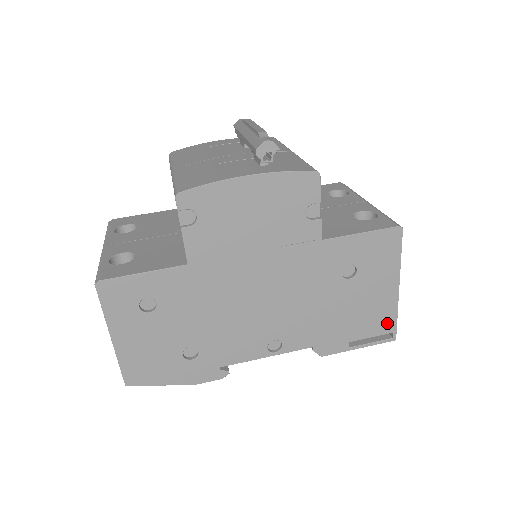
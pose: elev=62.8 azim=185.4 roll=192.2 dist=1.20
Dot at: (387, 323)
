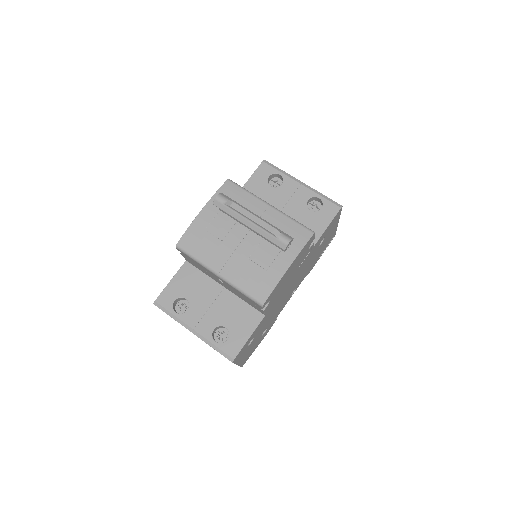
Dot at: occluded
